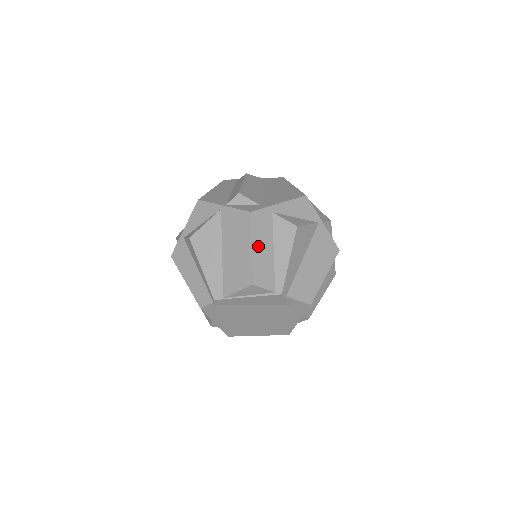
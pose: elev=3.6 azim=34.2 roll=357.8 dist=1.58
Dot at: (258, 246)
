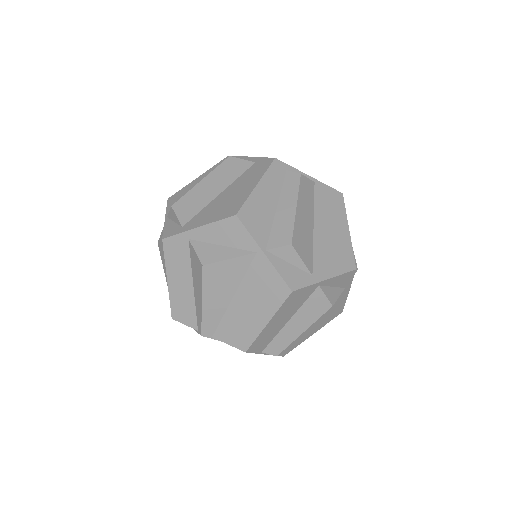
Dot at: (174, 278)
